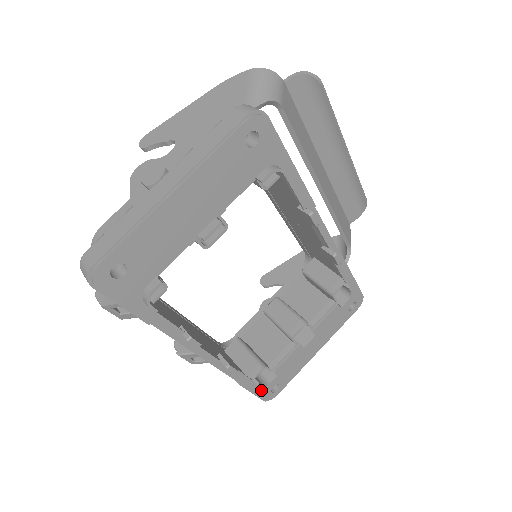
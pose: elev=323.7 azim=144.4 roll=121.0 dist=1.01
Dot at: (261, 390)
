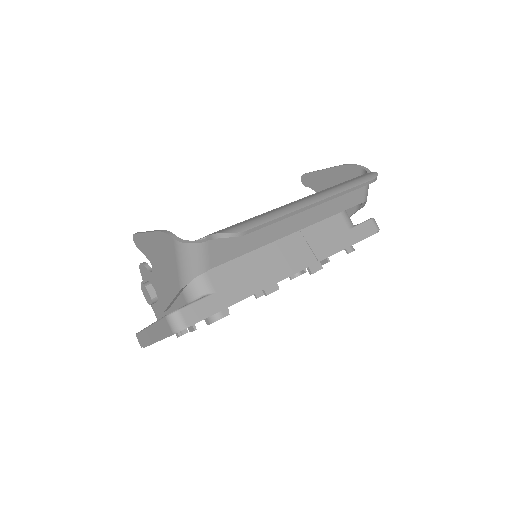
Dot at: occluded
